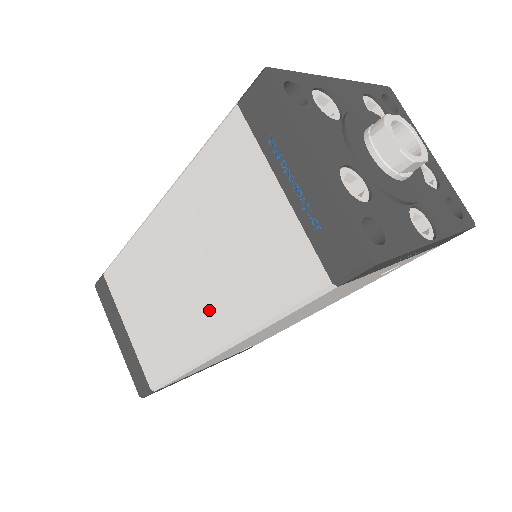
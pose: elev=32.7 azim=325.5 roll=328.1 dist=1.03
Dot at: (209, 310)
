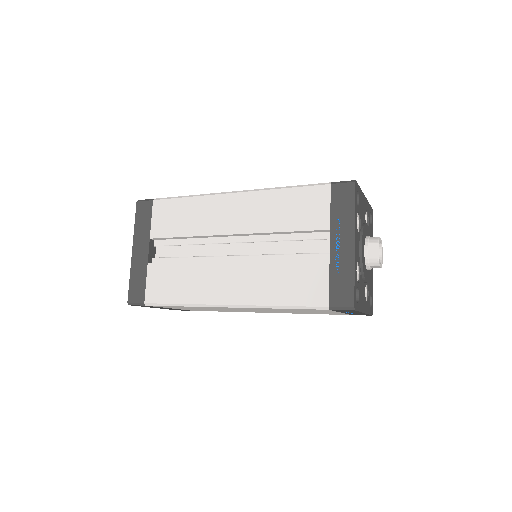
Dot at: occluded
